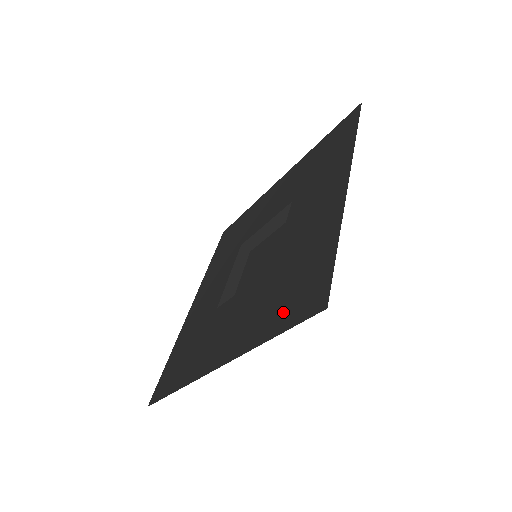
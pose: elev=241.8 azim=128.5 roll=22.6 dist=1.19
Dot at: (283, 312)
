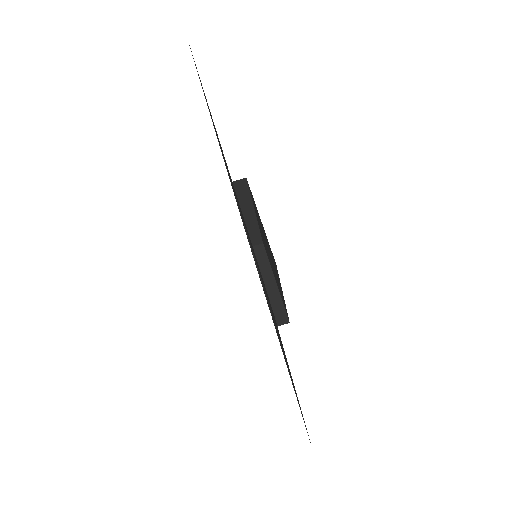
Dot at: occluded
